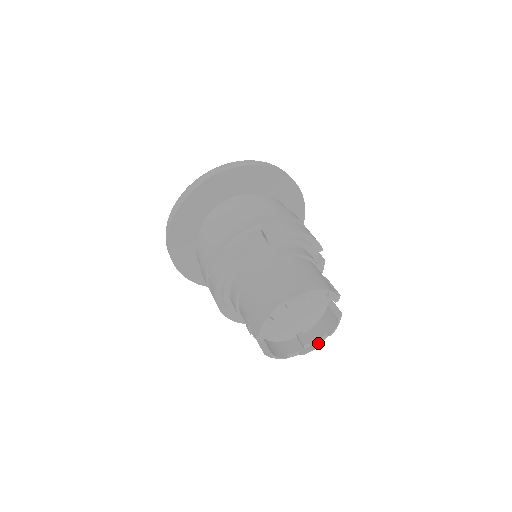
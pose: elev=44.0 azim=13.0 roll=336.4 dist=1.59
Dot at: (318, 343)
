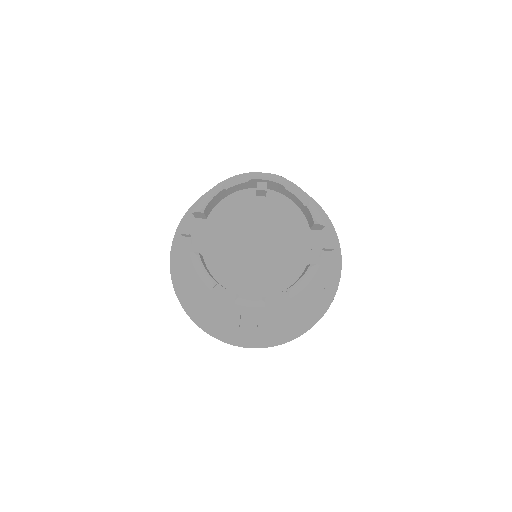
Dot at: (269, 303)
